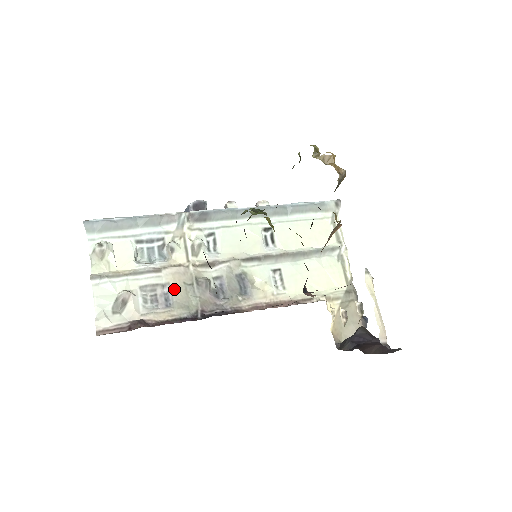
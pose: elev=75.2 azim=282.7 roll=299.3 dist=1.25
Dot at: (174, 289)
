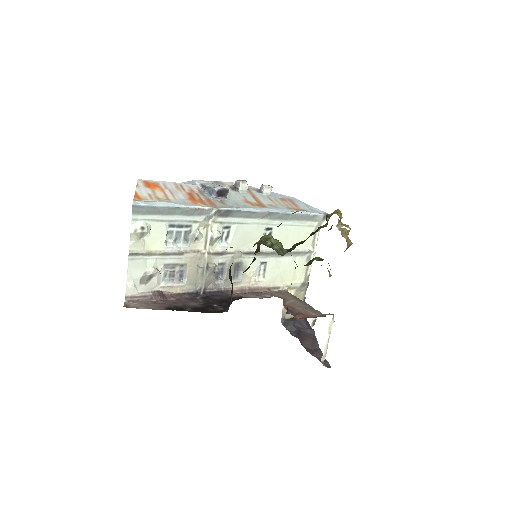
Dot at: (189, 269)
